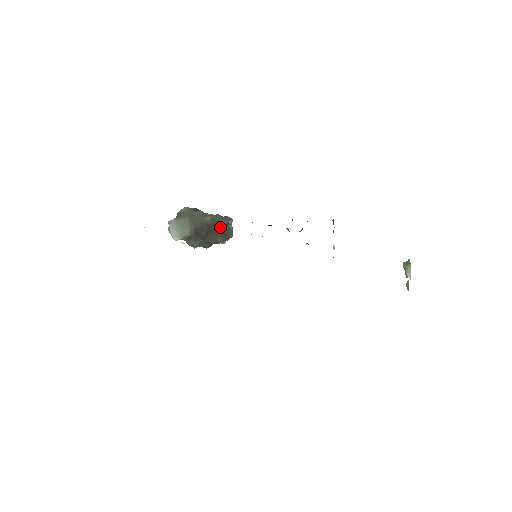
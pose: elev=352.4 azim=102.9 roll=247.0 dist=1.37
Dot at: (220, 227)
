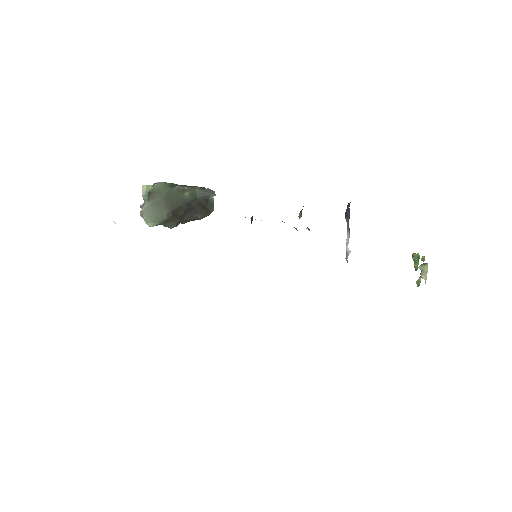
Dot at: (201, 203)
